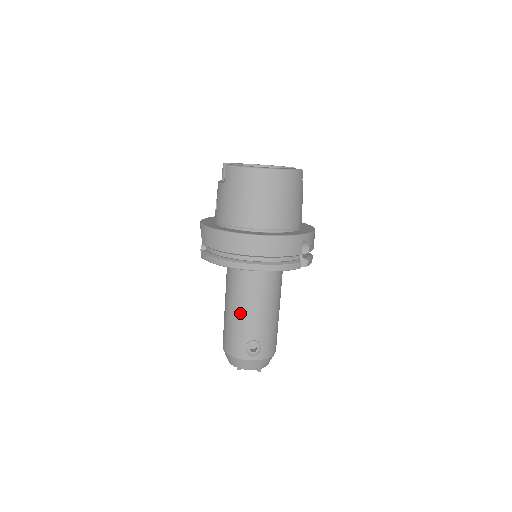
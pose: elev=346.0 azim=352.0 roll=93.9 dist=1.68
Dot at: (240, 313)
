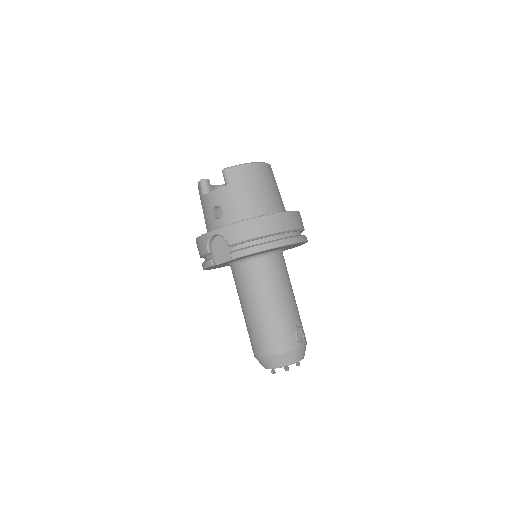
Dot at: (279, 303)
